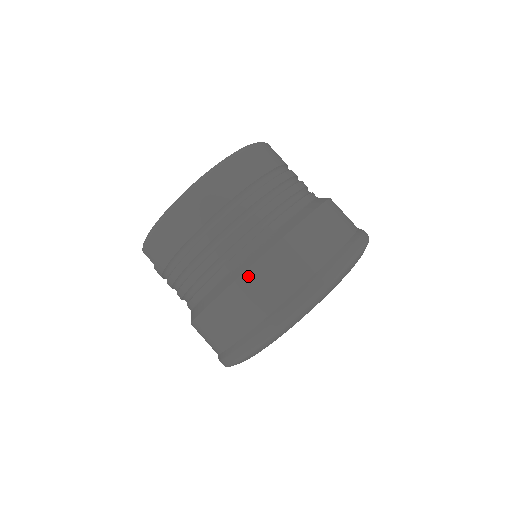
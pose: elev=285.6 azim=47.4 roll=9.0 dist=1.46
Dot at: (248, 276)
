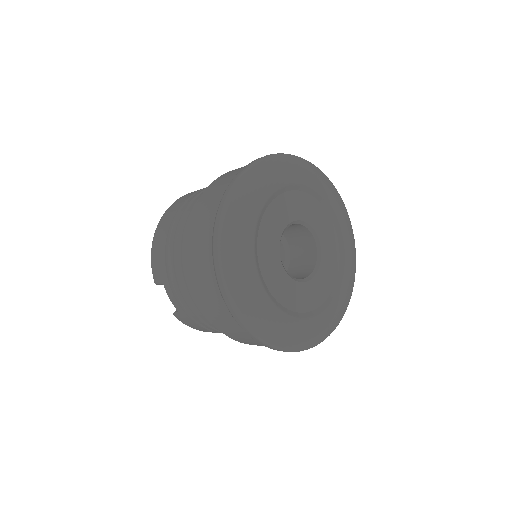
Dot at: (205, 194)
